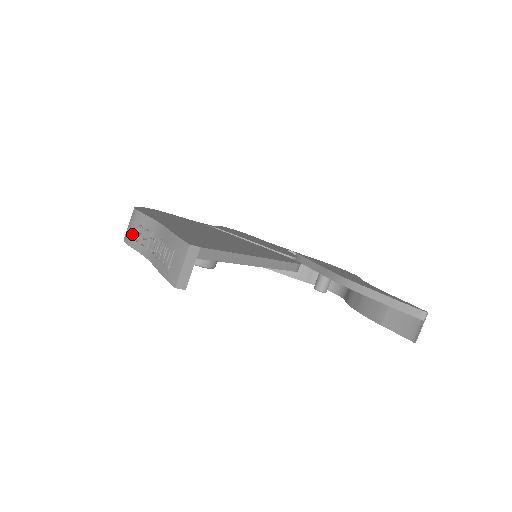
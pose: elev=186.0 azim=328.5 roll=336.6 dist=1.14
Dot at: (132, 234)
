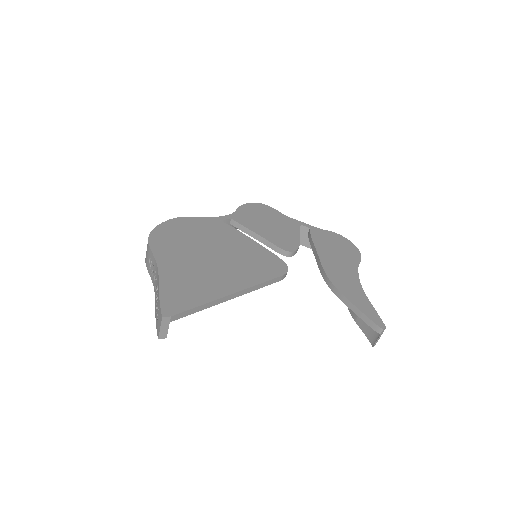
Dot at: (147, 260)
